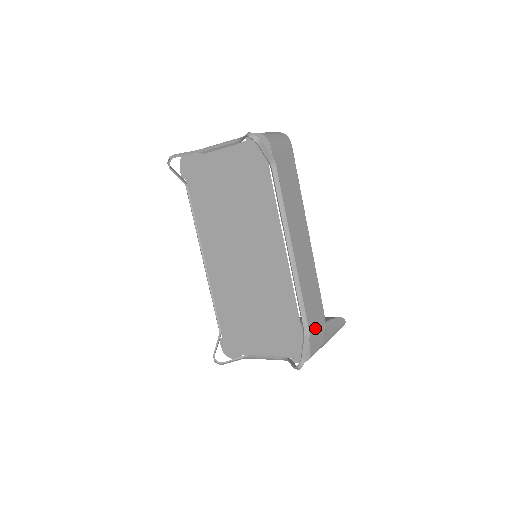
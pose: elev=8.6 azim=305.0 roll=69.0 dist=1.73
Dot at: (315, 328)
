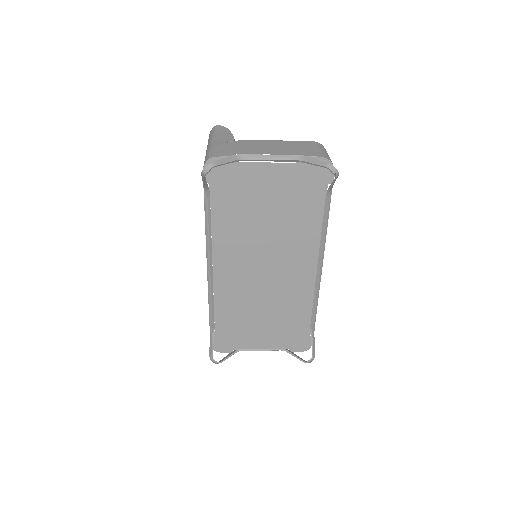
Dot at: occluded
